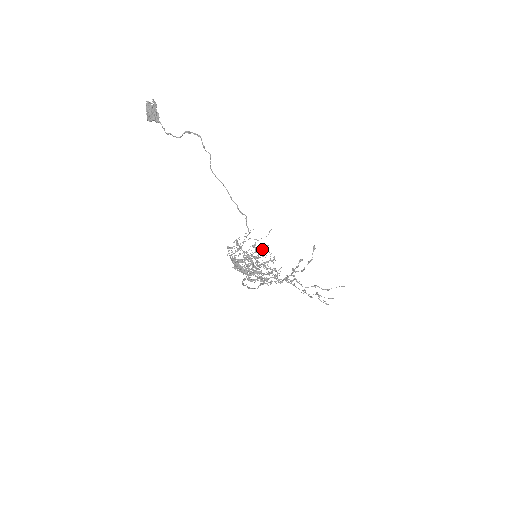
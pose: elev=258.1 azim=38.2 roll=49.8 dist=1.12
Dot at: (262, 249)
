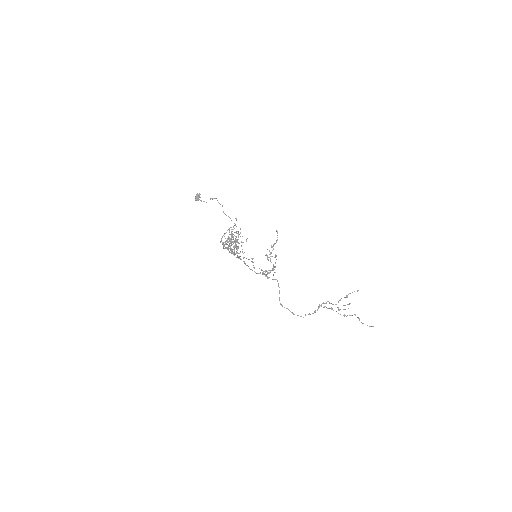
Dot at: (233, 229)
